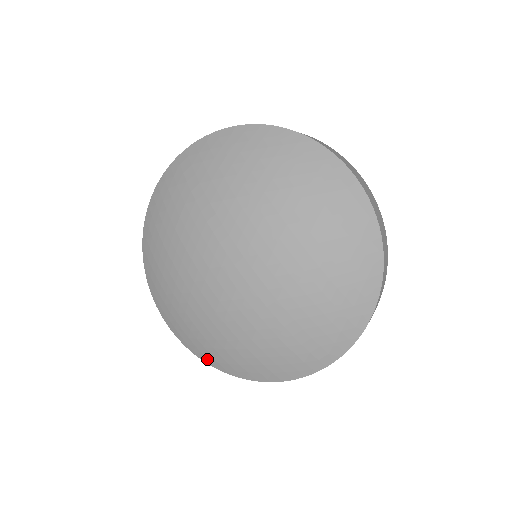
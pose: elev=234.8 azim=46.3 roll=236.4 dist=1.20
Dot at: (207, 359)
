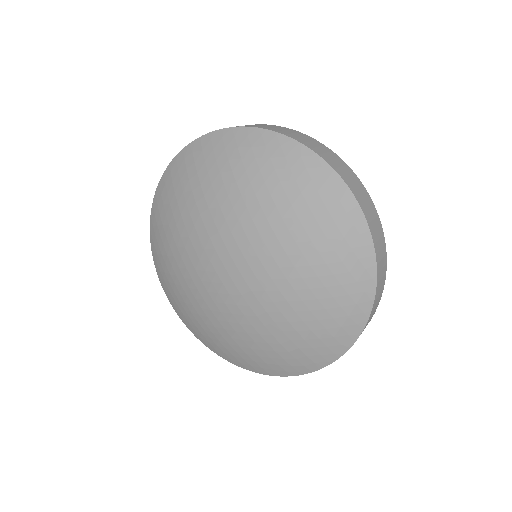
Dot at: (205, 343)
